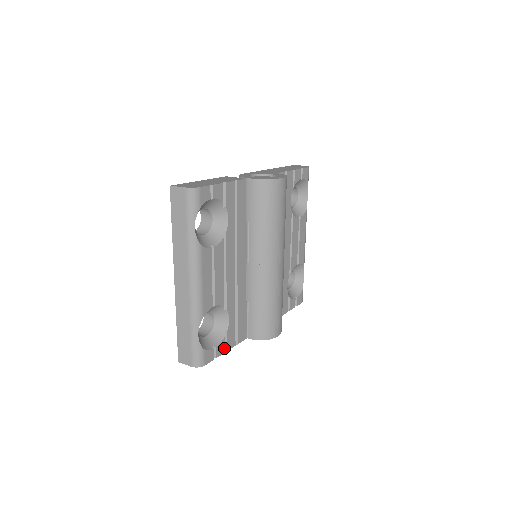
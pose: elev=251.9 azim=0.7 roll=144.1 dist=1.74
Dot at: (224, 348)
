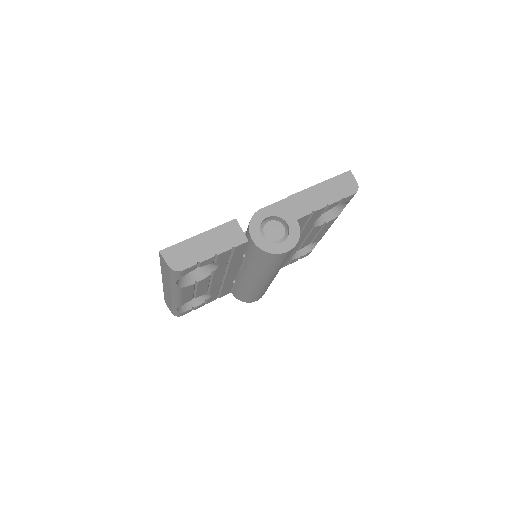
Dot at: (204, 304)
